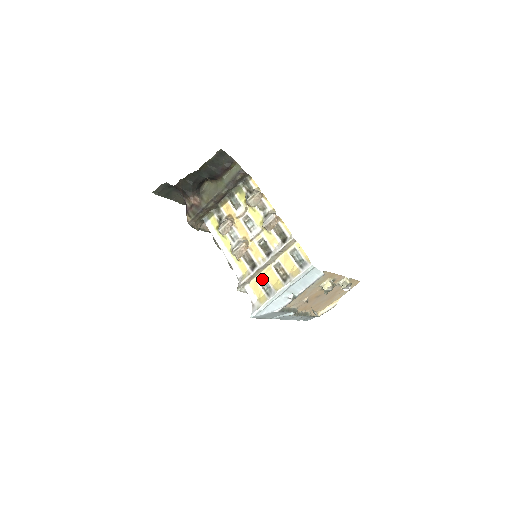
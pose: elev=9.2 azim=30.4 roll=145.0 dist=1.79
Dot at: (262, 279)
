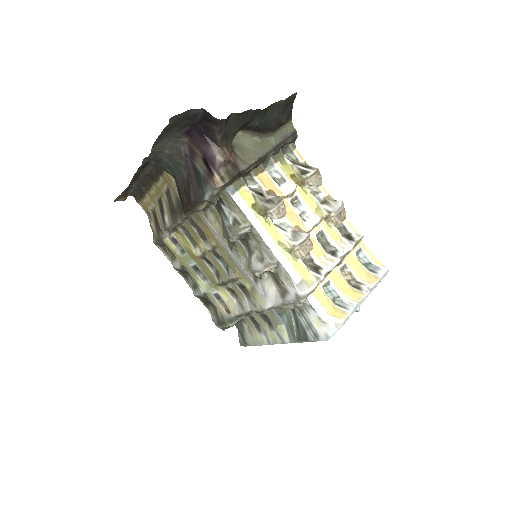
Dot at: (326, 286)
